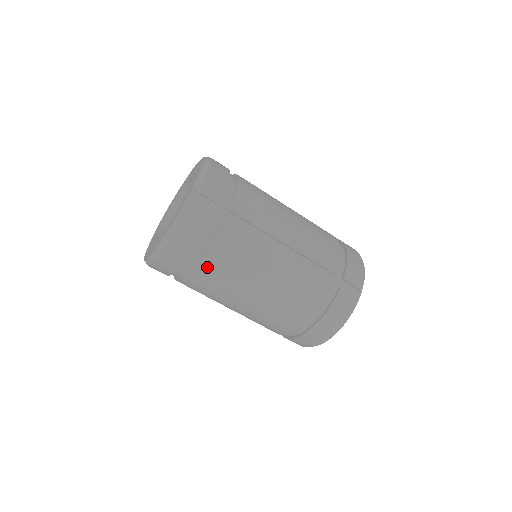
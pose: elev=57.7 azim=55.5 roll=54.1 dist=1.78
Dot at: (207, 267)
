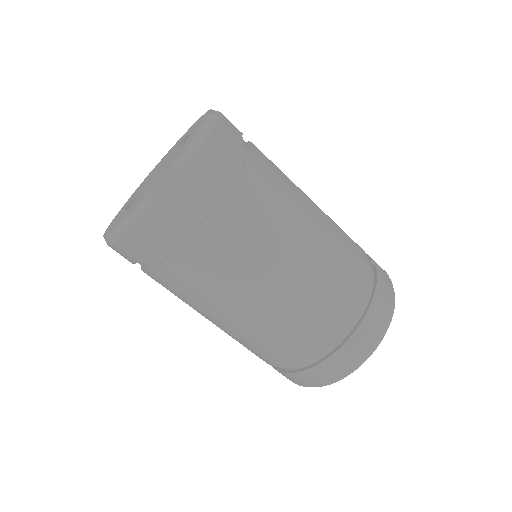
Dot at: (243, 200)
